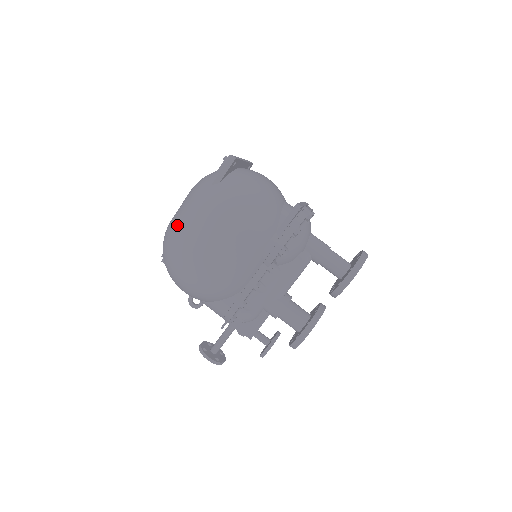
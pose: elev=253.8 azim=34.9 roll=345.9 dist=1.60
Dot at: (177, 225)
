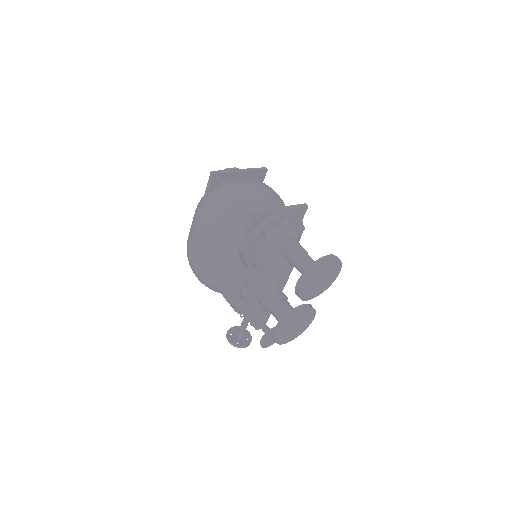
Dot at: occluded
